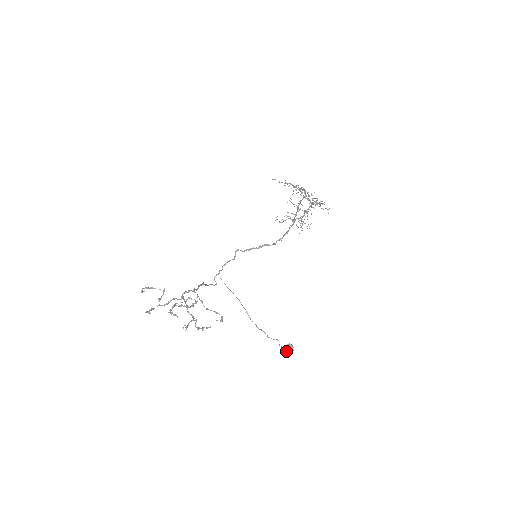
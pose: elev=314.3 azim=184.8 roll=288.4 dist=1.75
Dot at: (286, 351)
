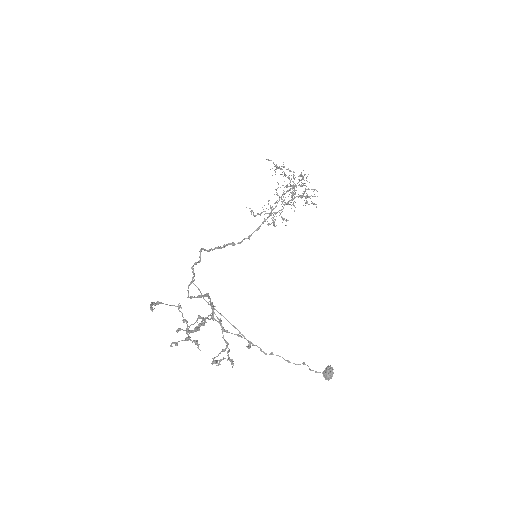
Dot at: (327, 376)
